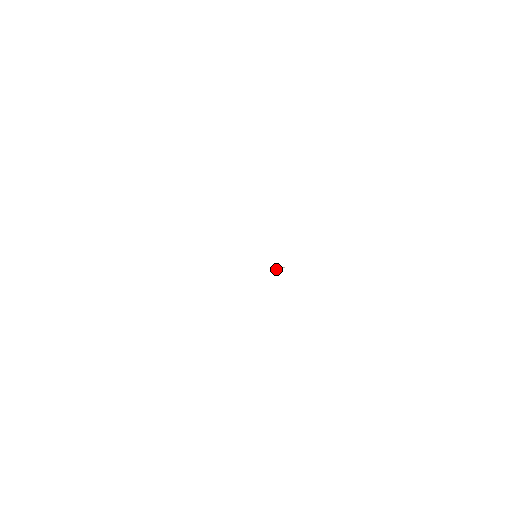
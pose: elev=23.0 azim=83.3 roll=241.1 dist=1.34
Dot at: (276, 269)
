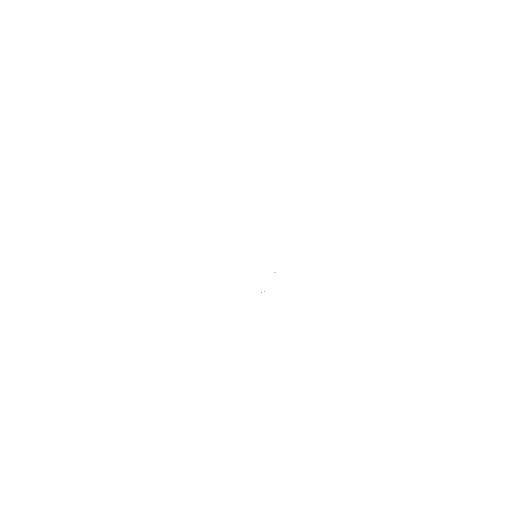
Dot at: occluded
